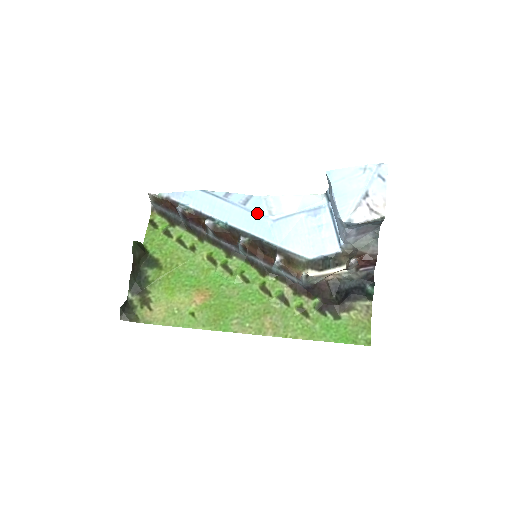
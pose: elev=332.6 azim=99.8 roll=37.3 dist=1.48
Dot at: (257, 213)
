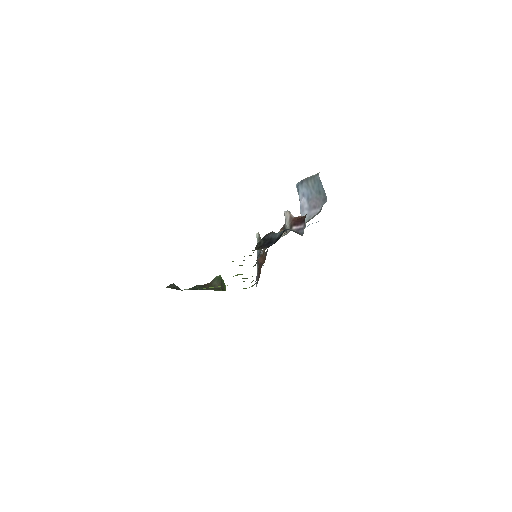
Dot at: occluded
